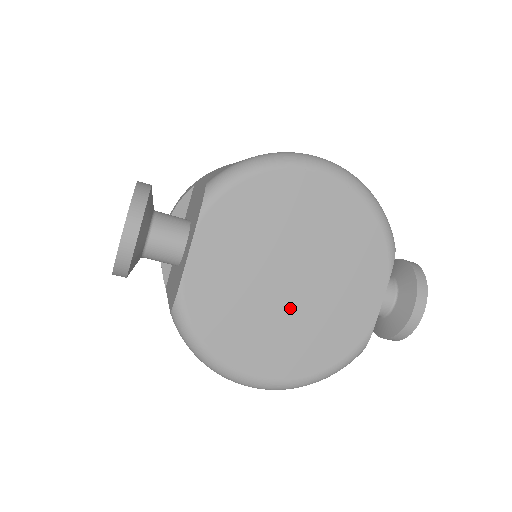
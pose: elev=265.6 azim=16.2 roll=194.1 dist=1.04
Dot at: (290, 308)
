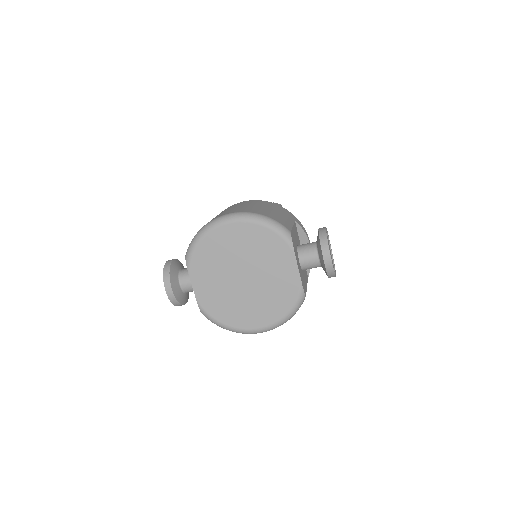
Dot at: (251, 291)
